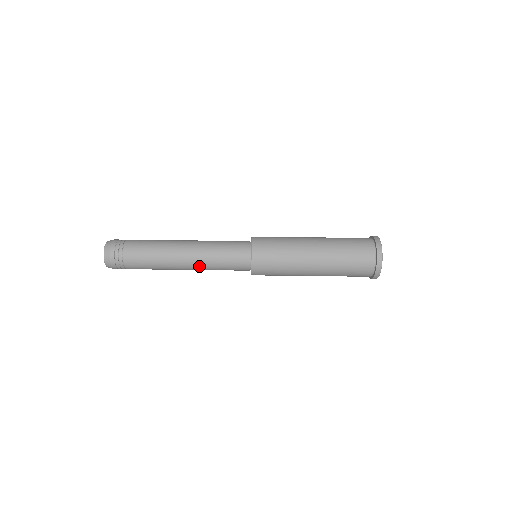
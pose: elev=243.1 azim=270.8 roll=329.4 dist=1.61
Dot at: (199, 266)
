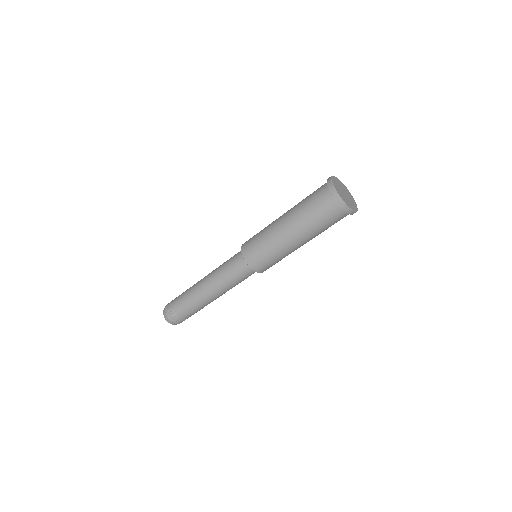
Dot at: (219, 288)
